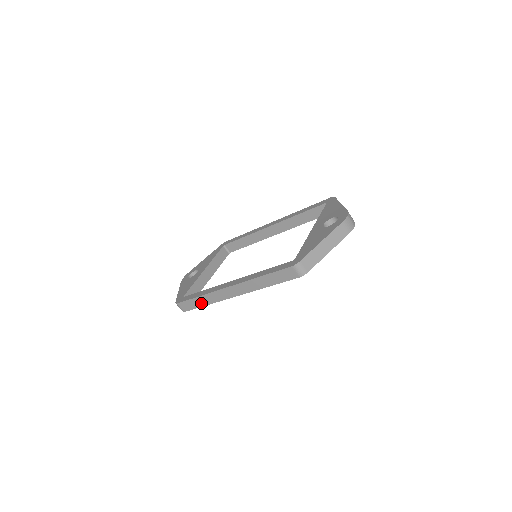
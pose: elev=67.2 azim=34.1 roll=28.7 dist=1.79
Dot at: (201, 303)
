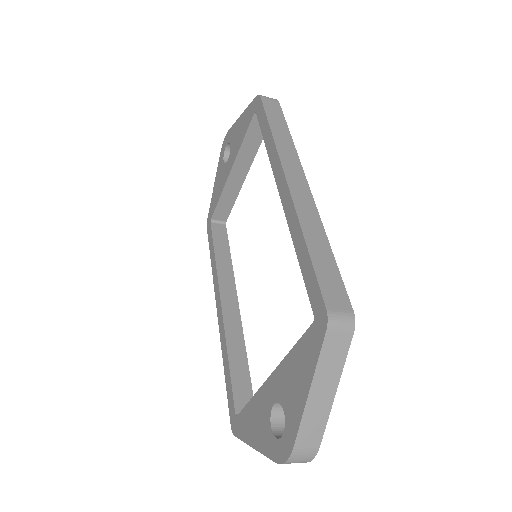
Dot at: occluded
